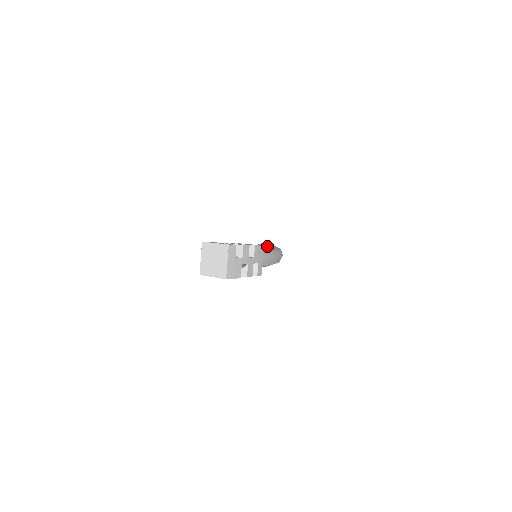
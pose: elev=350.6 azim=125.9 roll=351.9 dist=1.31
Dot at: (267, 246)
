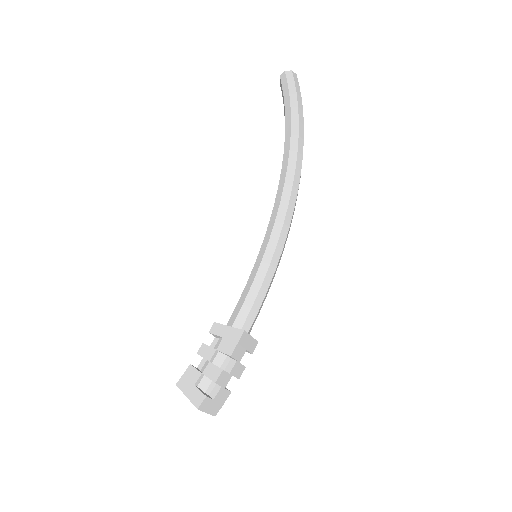
Dot at: (285, 121)
